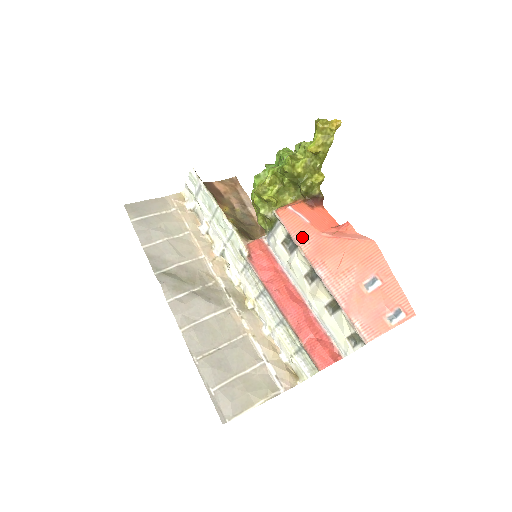
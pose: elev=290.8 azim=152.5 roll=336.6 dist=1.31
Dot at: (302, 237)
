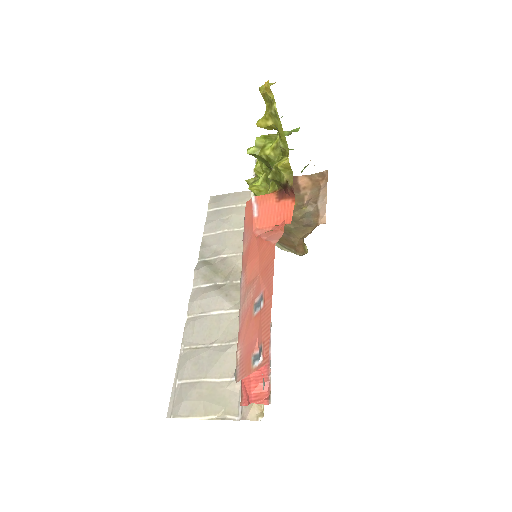
Dot at: (247, 234)
